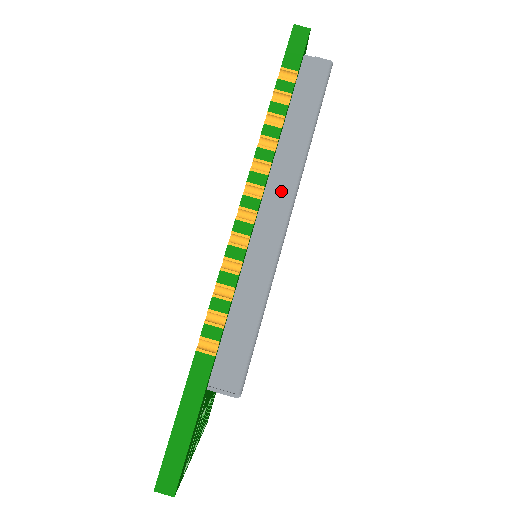
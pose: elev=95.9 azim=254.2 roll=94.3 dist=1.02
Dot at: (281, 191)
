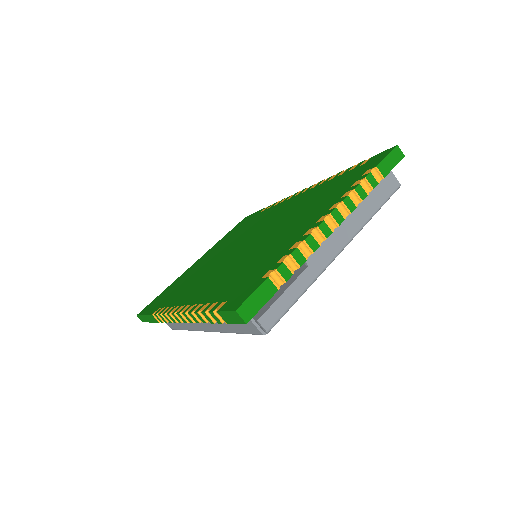
Dot at: (206, 325)
